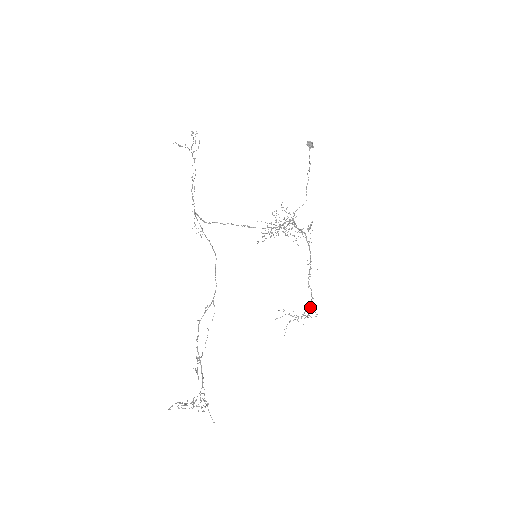
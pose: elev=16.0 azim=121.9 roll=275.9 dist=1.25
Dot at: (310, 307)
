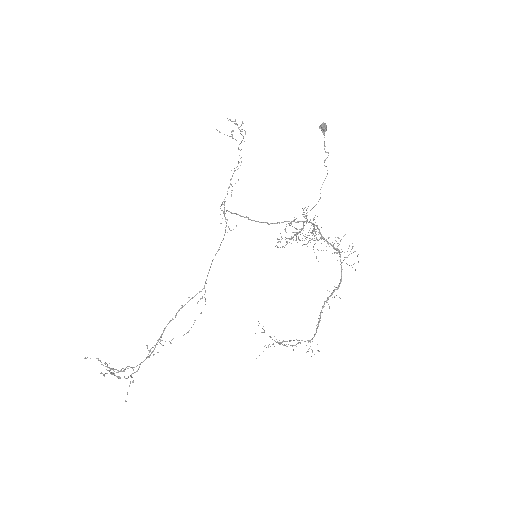
Dot at: (308, 341)
